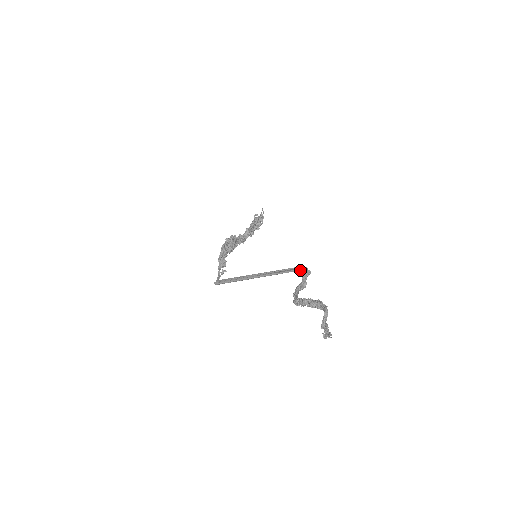
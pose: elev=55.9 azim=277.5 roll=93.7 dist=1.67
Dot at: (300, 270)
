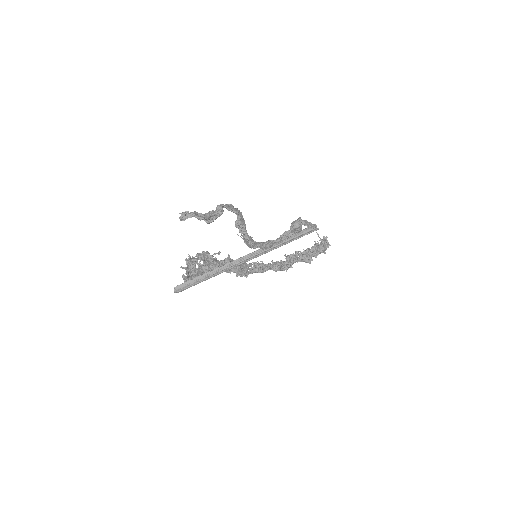
Dot at: (310, 232)
